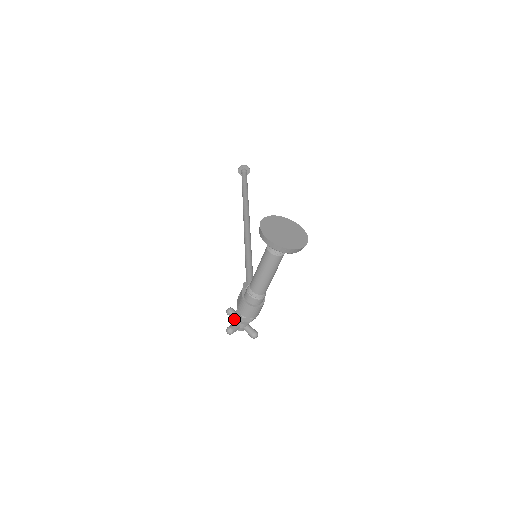
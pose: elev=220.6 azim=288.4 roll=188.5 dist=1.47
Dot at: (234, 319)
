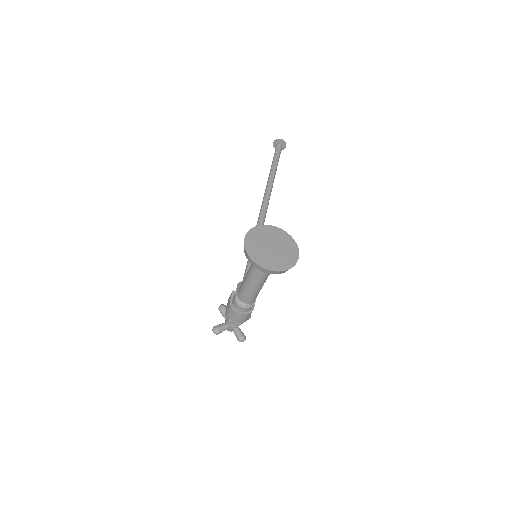
Dot at: occluded
